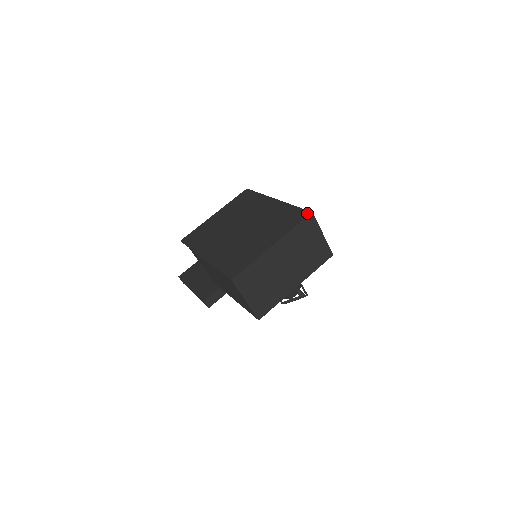
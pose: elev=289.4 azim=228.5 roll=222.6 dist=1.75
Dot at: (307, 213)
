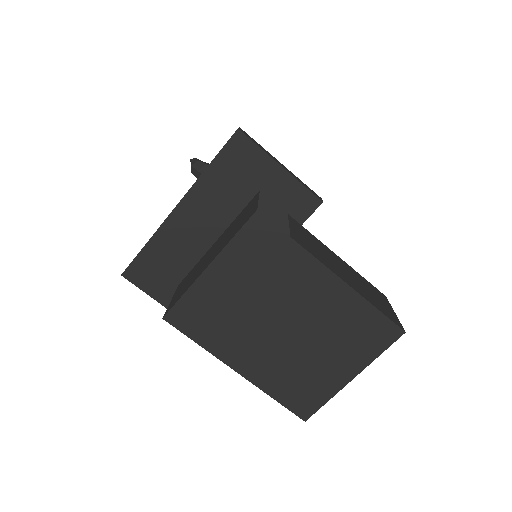
Dot at: (398, 333)
